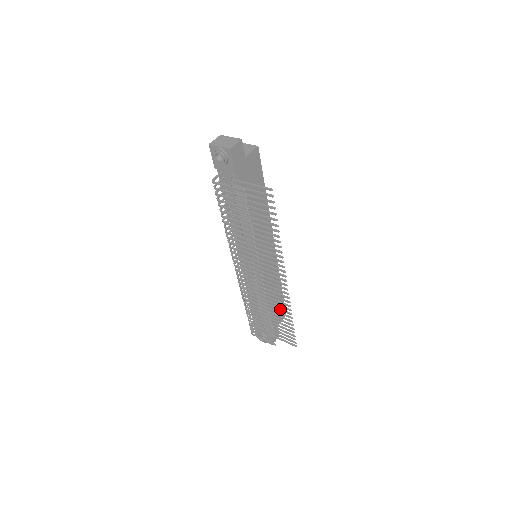
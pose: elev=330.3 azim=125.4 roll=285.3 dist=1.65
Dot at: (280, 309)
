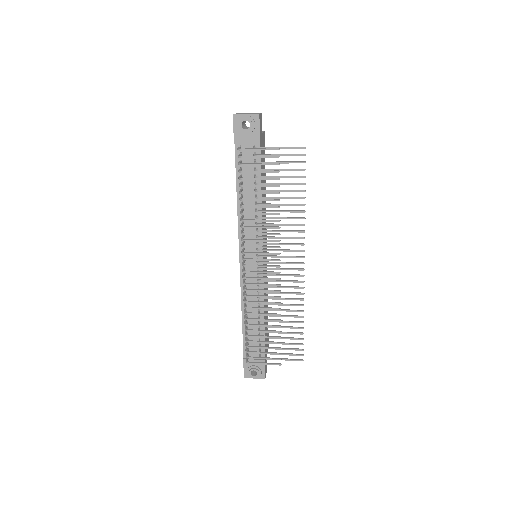
Dot at: (289, 310)
